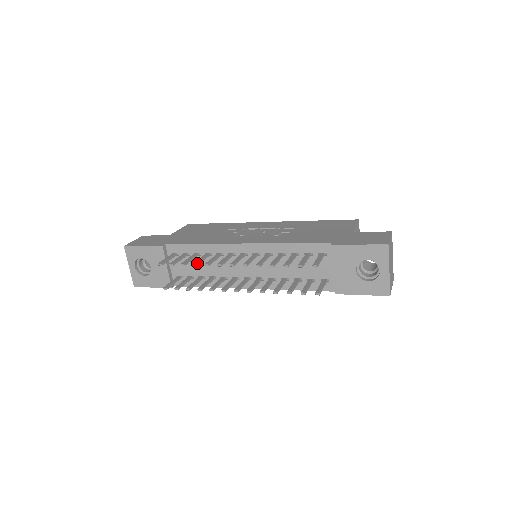
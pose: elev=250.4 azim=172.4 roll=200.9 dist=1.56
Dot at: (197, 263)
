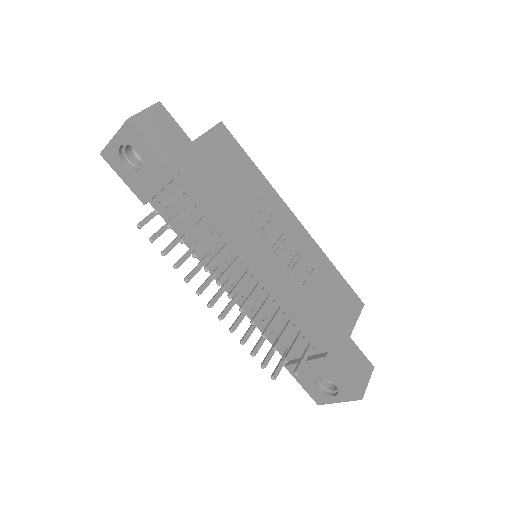
Dot at: occluded
